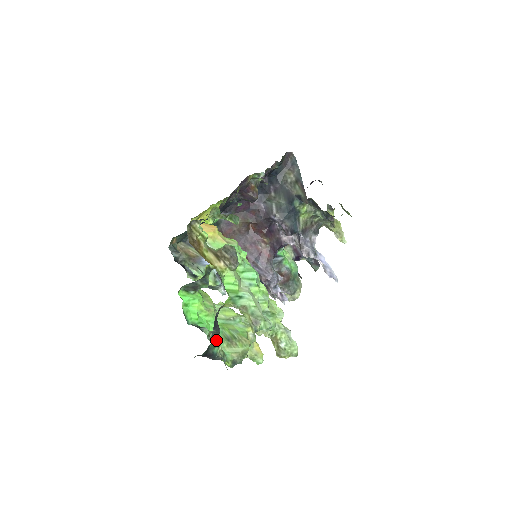
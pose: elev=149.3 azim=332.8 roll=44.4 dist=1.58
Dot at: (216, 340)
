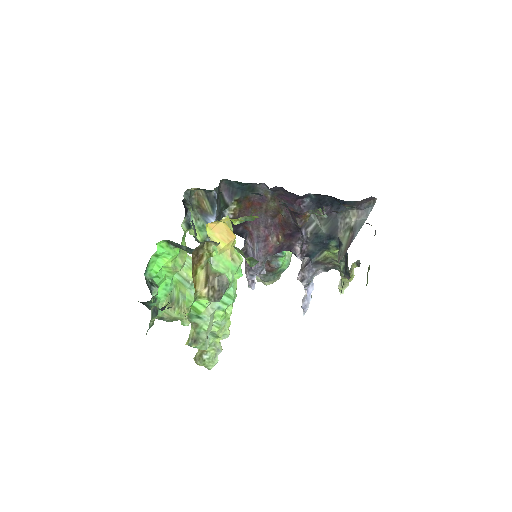
Dot at: (155, 312)
